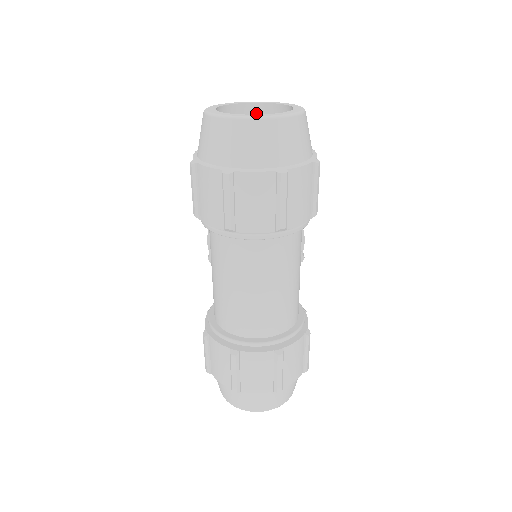
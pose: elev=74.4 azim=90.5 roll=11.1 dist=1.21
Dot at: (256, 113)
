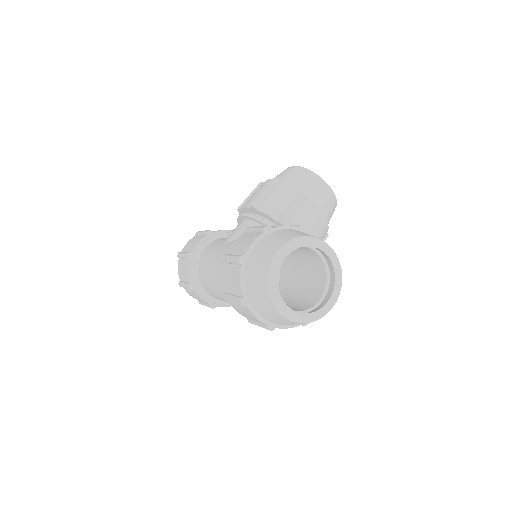
Dot at: (323, 254)
